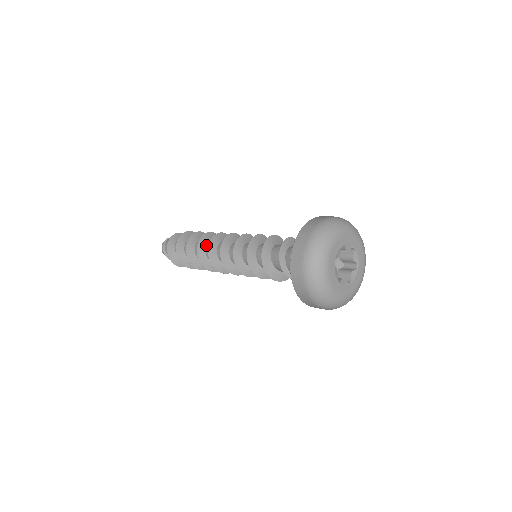
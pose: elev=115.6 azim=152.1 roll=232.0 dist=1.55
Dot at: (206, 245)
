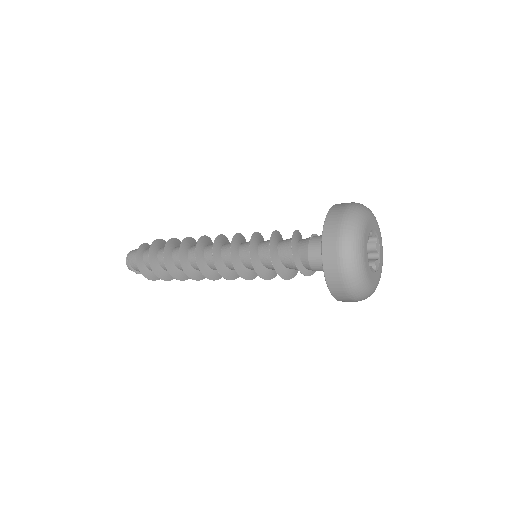
Dot at: (189, 262)
